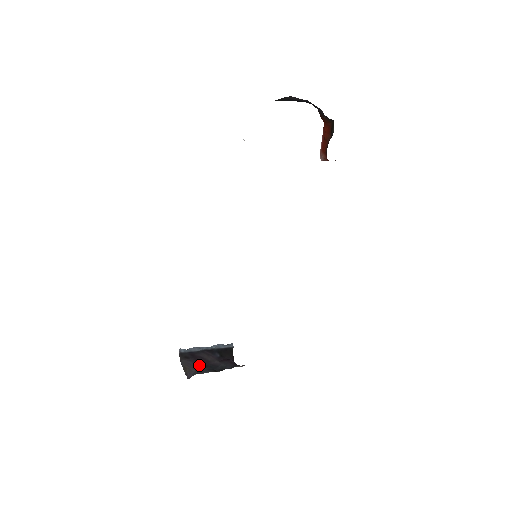
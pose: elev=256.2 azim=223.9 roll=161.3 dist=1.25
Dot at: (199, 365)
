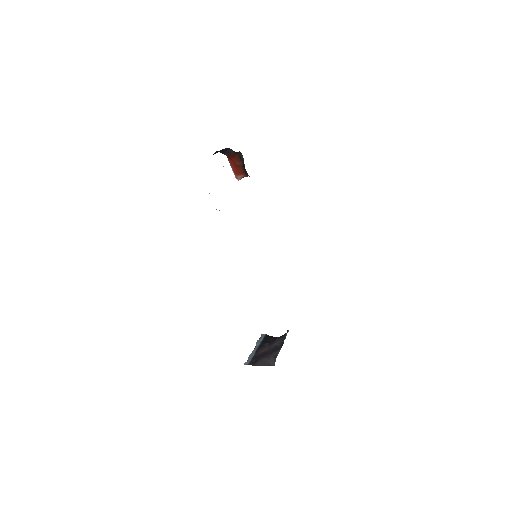
Dot at: (268, 356)
